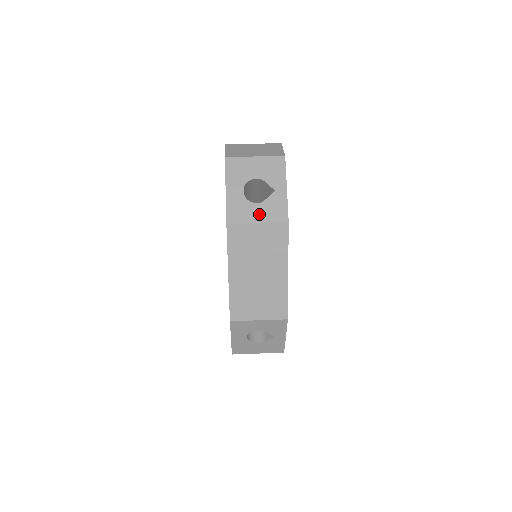
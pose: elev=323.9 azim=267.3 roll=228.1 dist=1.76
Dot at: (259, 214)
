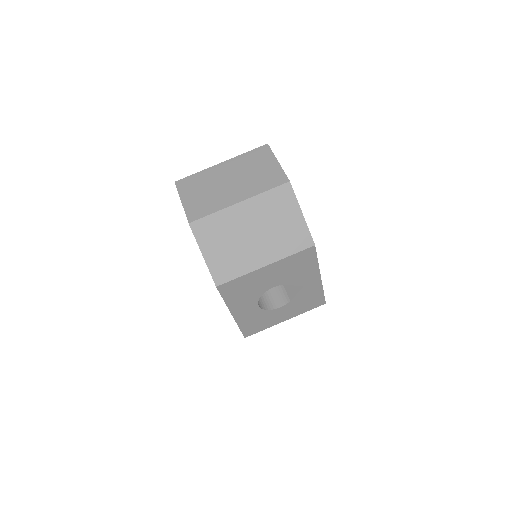
Dot at: (286, 314)
